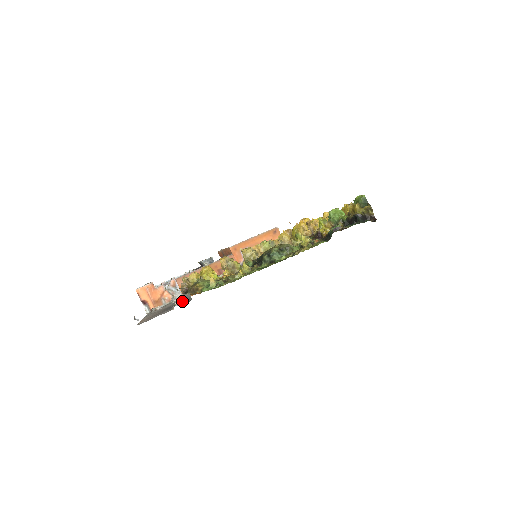
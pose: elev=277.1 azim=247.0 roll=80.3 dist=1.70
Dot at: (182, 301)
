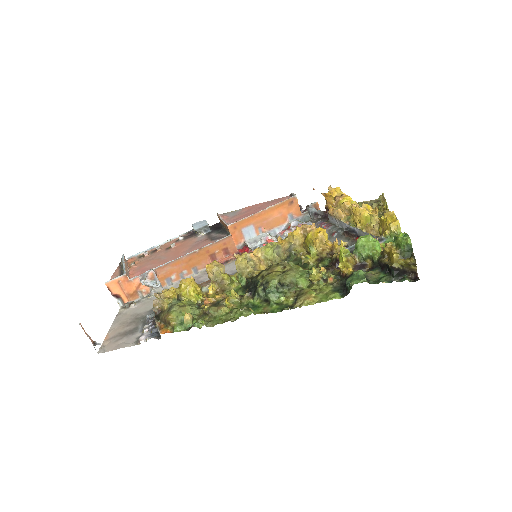
Dot at: (151, 331)
